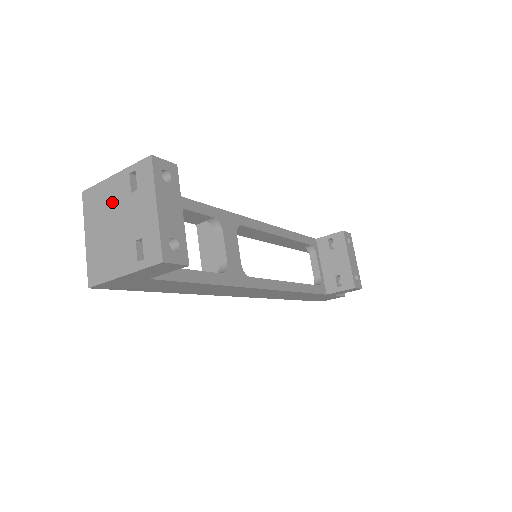
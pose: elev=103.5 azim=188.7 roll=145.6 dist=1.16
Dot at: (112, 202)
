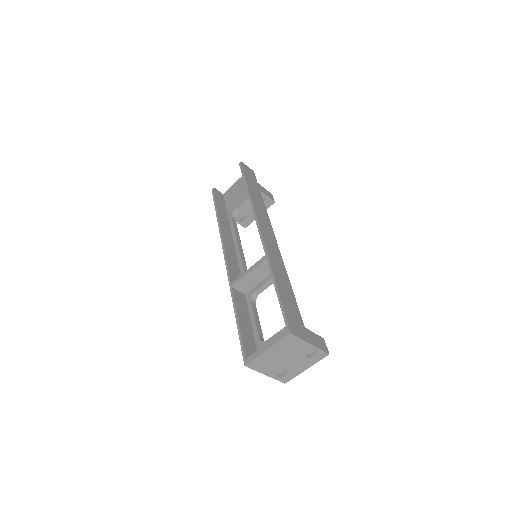
Dot at: (296, 351)
